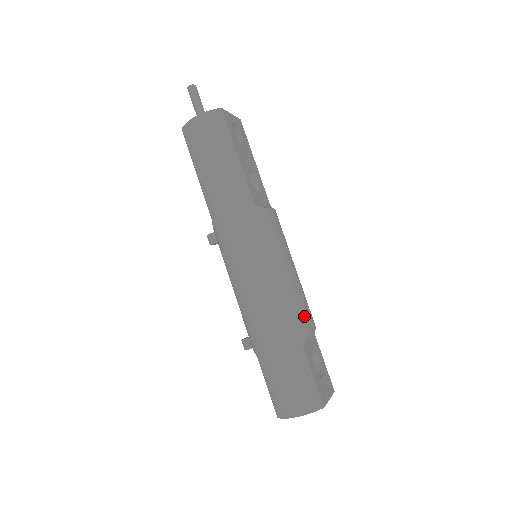
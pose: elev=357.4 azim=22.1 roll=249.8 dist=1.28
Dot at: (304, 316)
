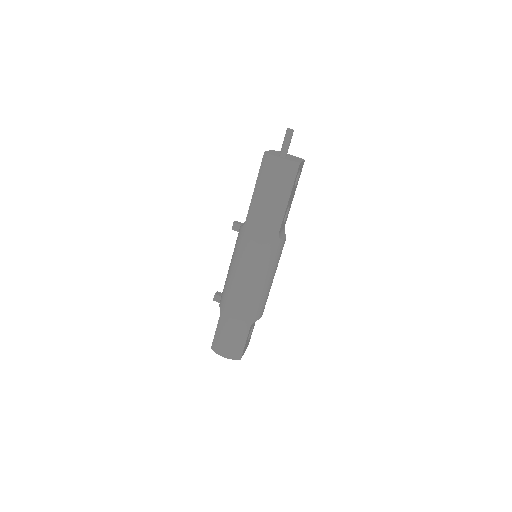
Dot at: (262, 310)
